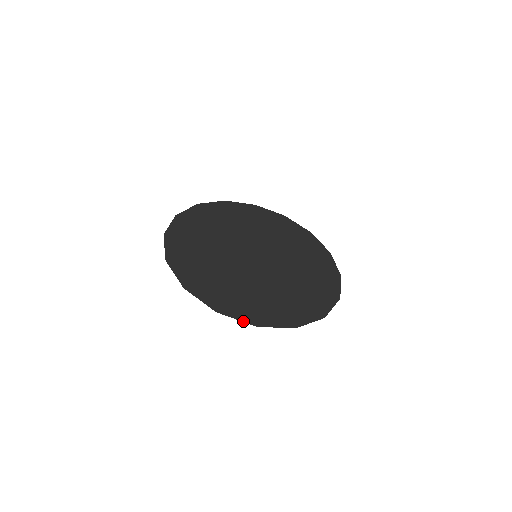
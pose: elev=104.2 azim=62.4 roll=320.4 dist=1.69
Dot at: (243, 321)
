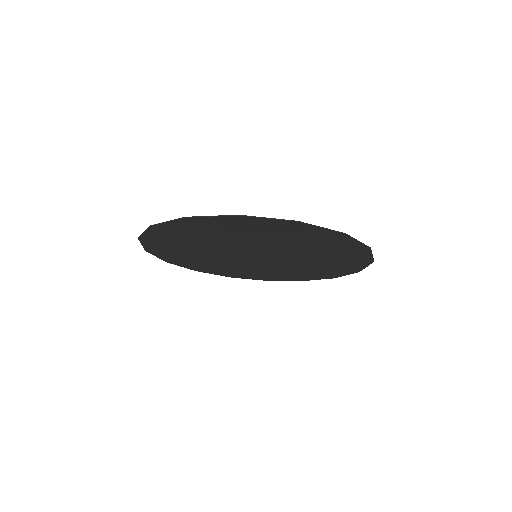
Dot at: (277, 219)
